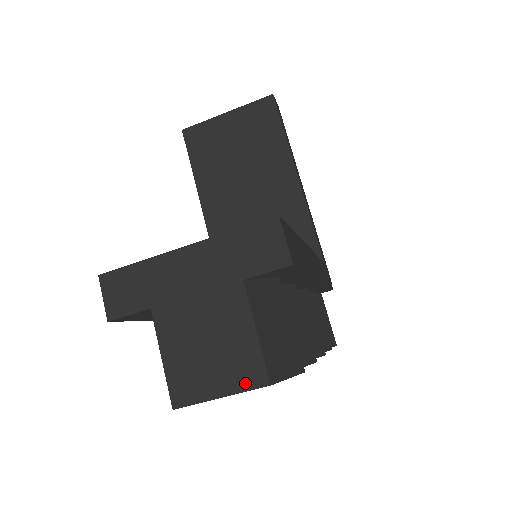
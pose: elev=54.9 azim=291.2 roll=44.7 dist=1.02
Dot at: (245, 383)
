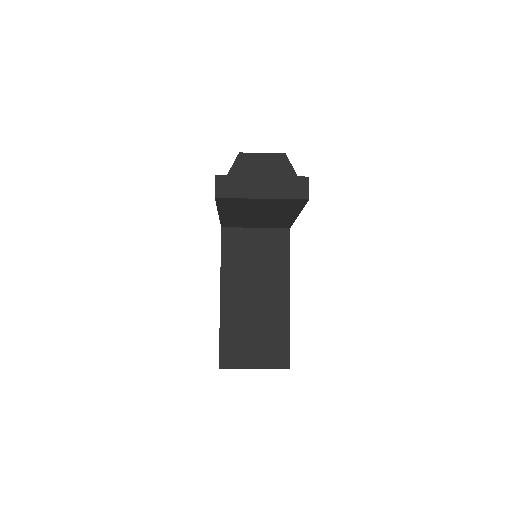
Dot at: occluded
